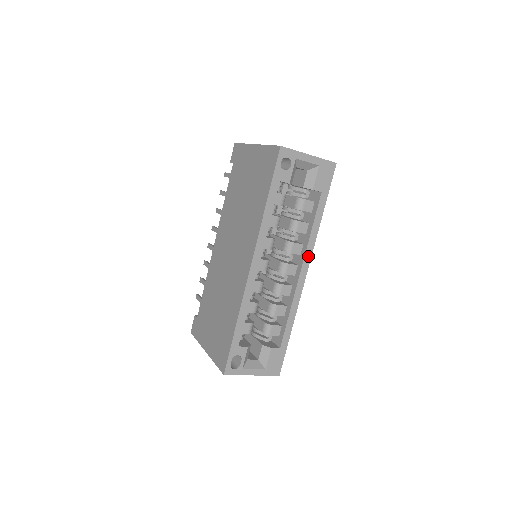
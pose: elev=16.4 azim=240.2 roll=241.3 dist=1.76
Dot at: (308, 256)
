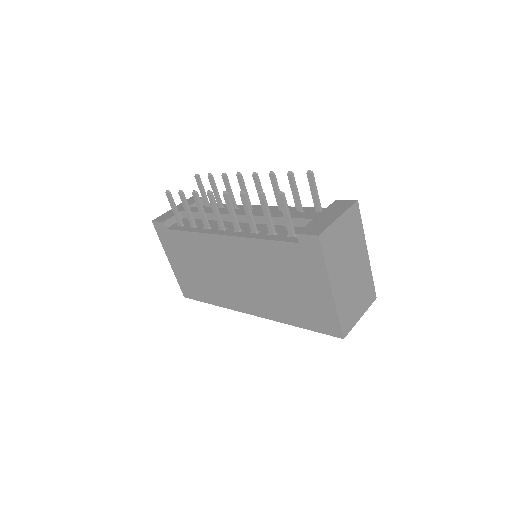
Dot at: occluded
